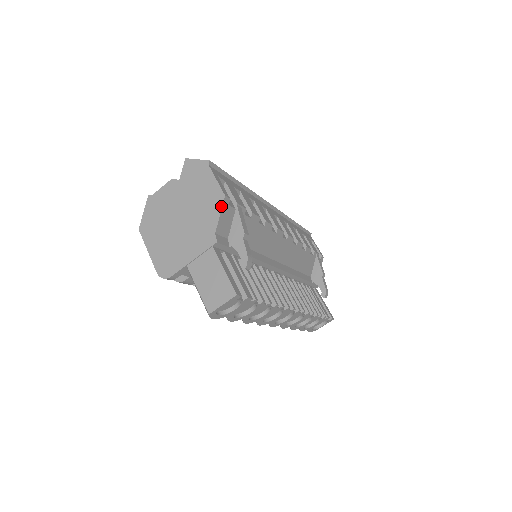
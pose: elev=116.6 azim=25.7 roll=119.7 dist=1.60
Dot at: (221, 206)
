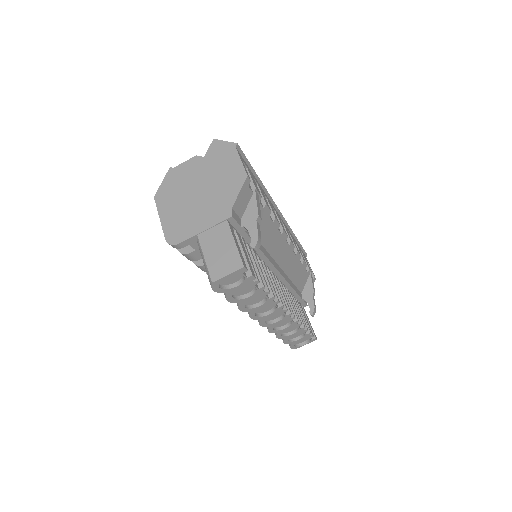
Dot at: (242, 184)
